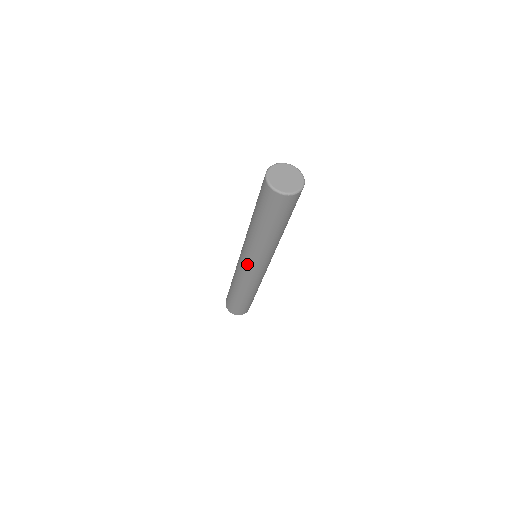
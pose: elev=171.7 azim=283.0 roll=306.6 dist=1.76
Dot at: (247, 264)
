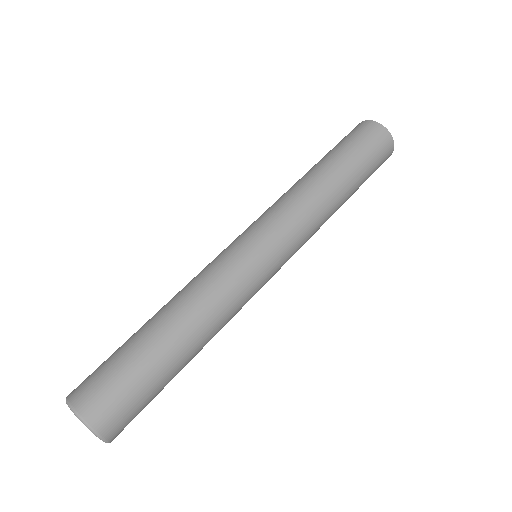
Dot at: occluded
